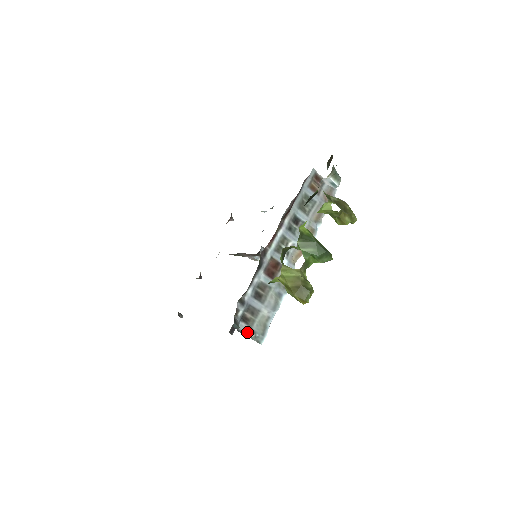
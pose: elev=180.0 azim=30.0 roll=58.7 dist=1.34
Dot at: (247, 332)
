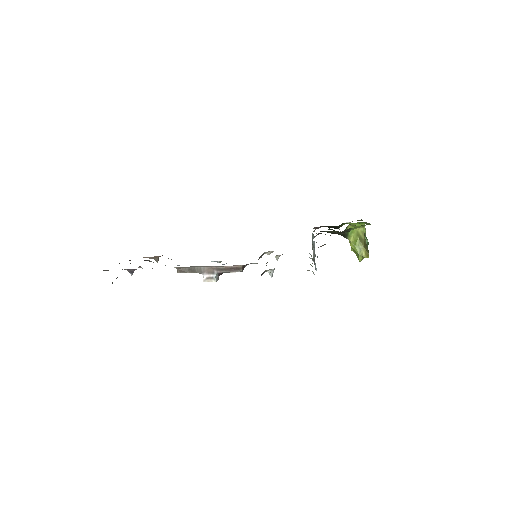
Dot at: occluded
